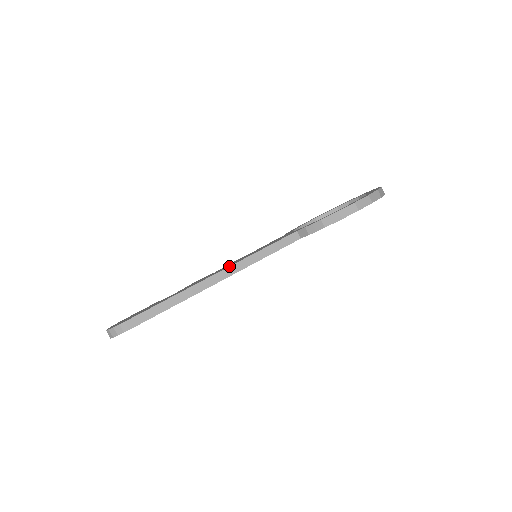
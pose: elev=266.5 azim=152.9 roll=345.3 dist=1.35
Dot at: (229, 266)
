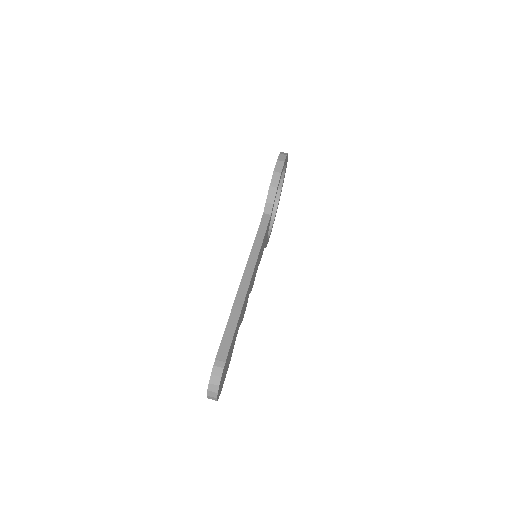
Dot at: occluded
